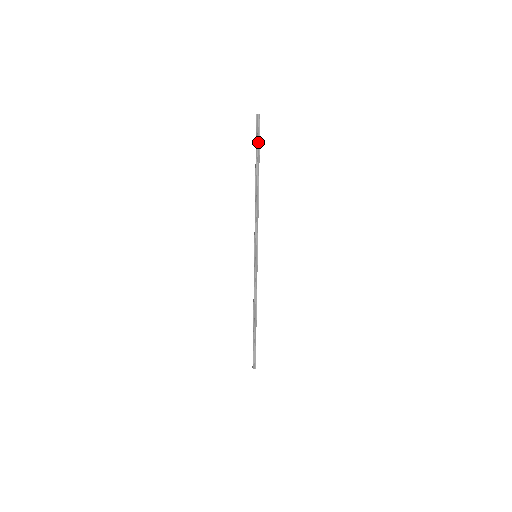
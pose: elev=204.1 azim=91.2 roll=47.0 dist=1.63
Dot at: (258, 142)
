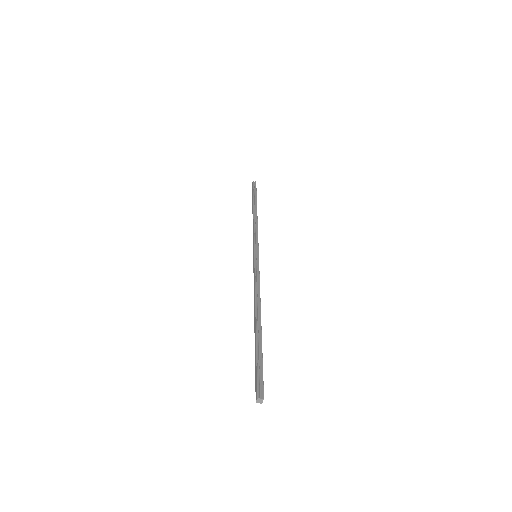
Dot at: (255, 192)
